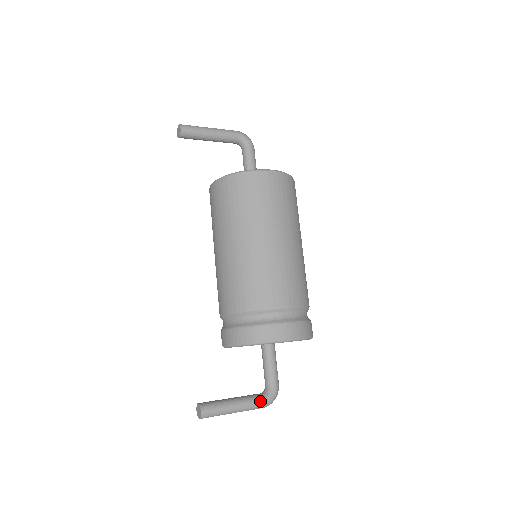
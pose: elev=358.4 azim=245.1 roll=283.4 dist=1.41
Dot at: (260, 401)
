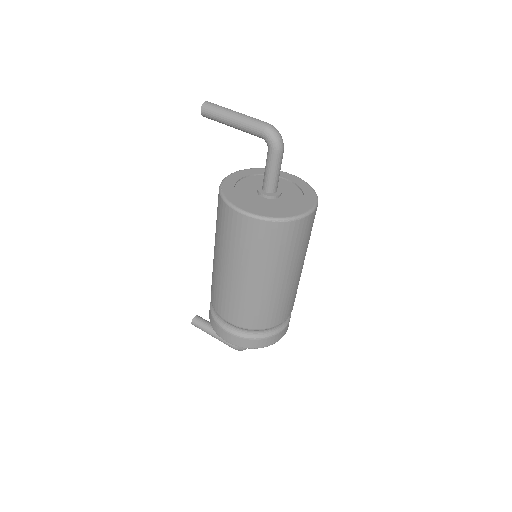
Dot at: (229, 345)
